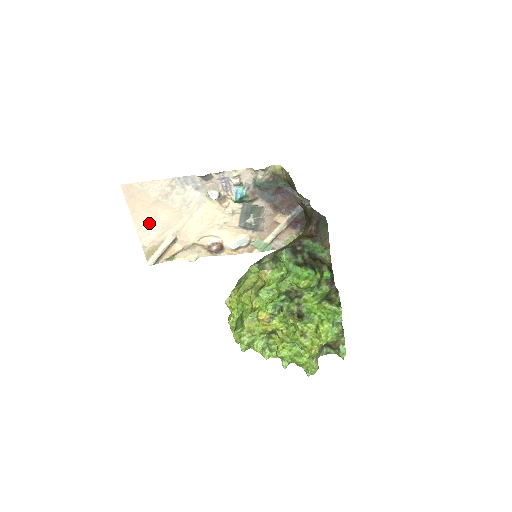
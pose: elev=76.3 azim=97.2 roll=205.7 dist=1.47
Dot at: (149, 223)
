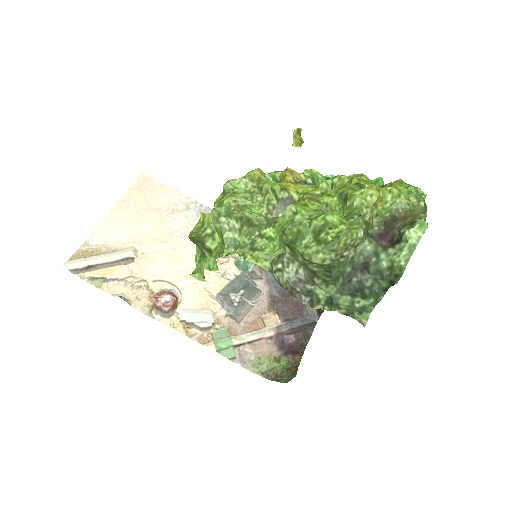
Dot at: (125, 223)
